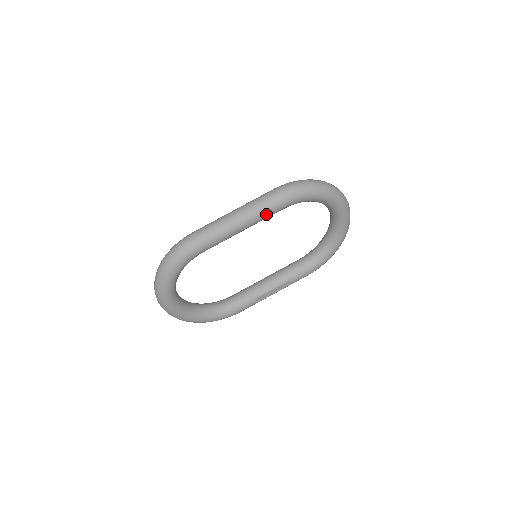
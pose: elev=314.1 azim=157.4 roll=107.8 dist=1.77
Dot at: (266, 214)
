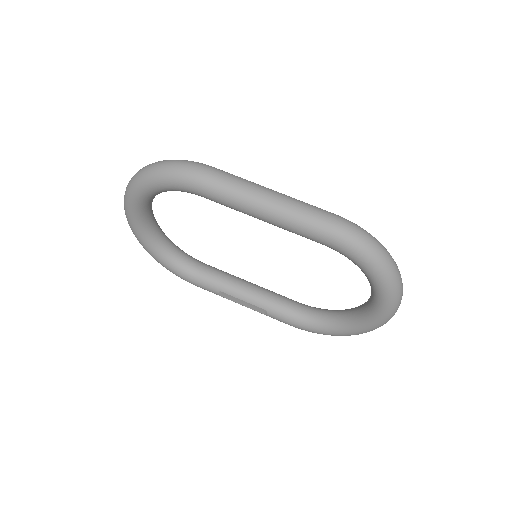
Dot at: (299, 230)
